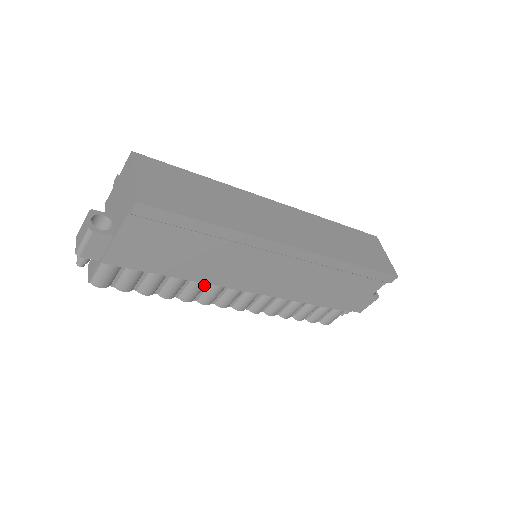
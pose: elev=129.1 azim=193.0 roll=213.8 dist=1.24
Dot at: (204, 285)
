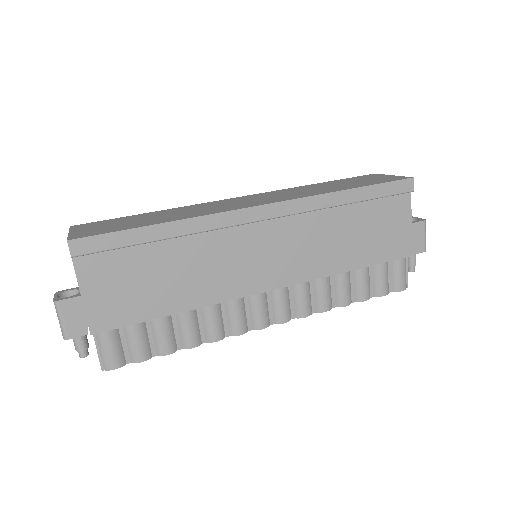
Dot at: (218, 309)
